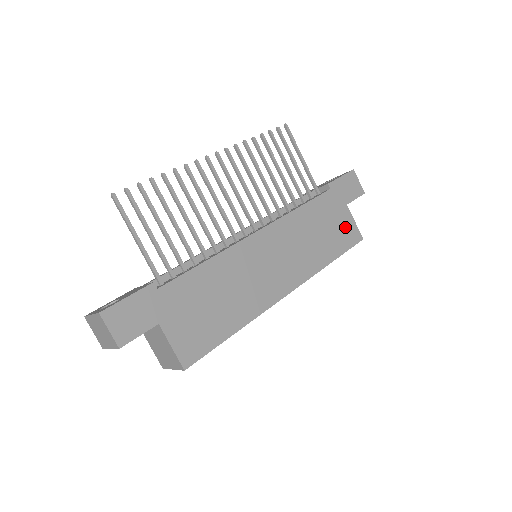
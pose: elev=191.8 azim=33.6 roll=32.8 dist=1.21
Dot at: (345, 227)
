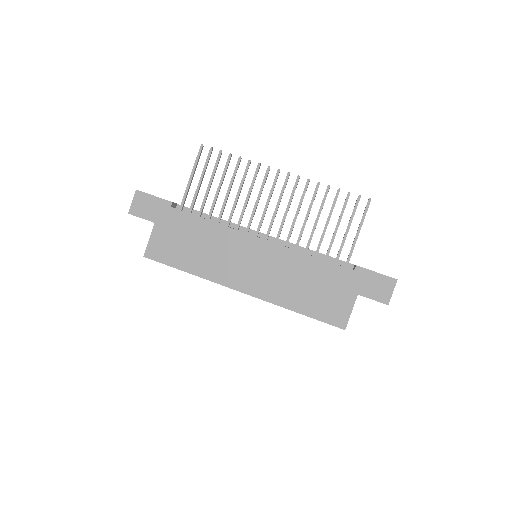
Dot at: (337, 305)
